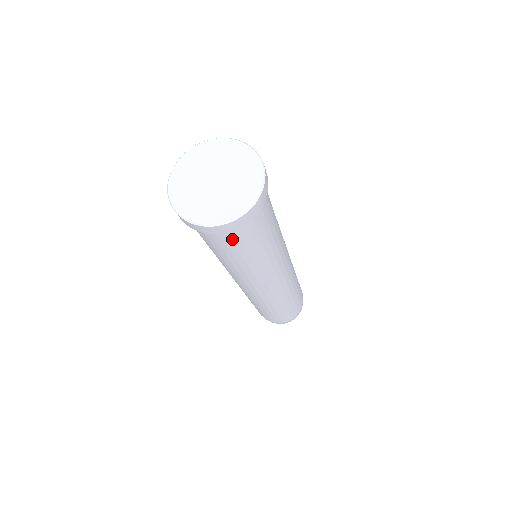
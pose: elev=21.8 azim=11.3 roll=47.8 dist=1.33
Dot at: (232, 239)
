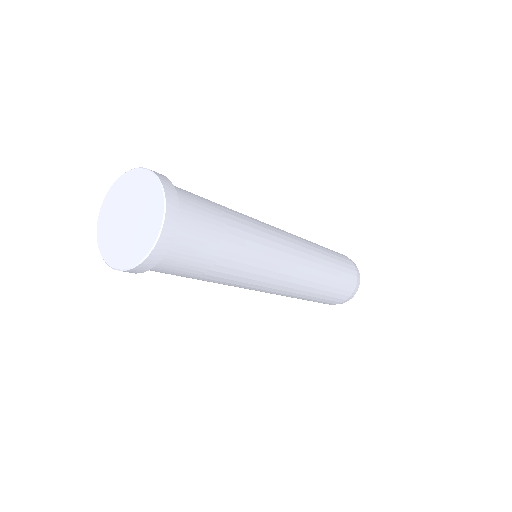
Dot at: occluded
